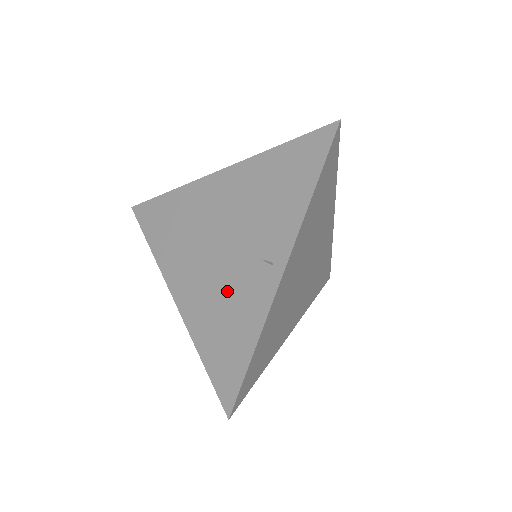
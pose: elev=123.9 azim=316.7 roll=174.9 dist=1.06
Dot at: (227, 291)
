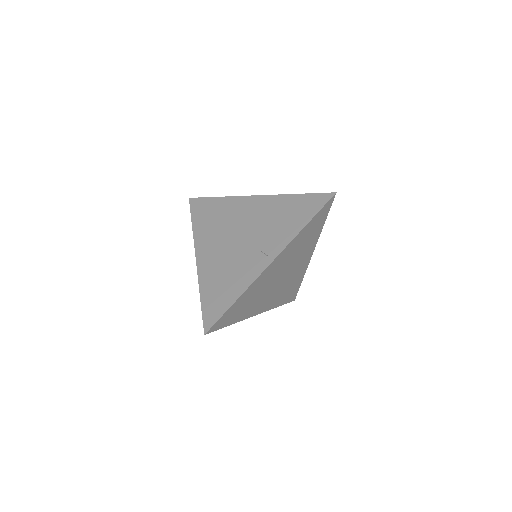
Dot at: (233, 263)
